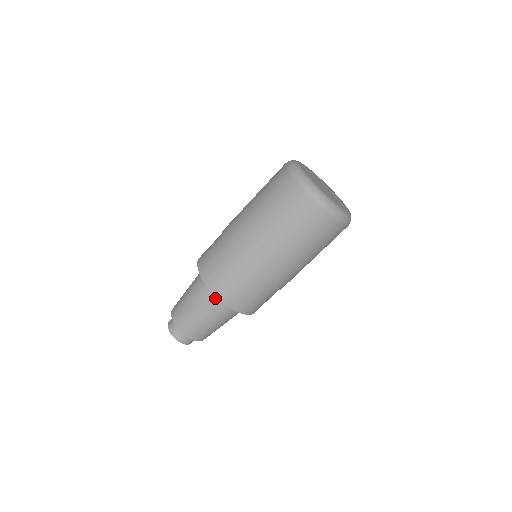
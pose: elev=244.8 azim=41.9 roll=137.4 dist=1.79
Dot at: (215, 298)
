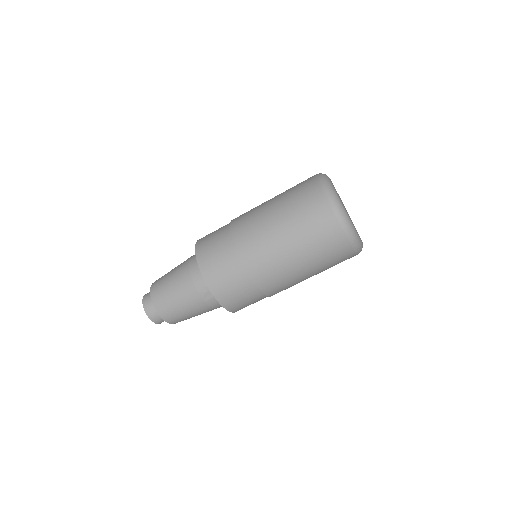
Dot at: (209, 294)
